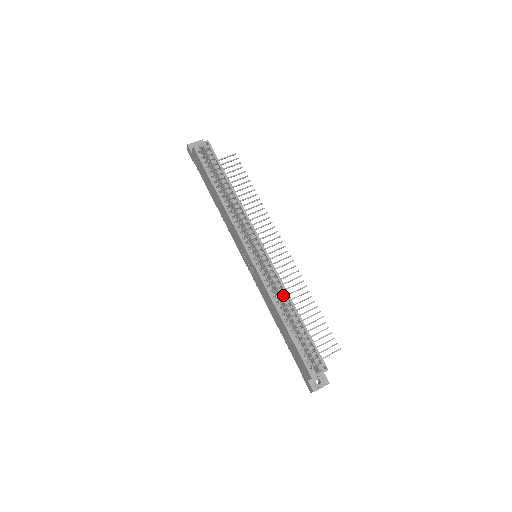
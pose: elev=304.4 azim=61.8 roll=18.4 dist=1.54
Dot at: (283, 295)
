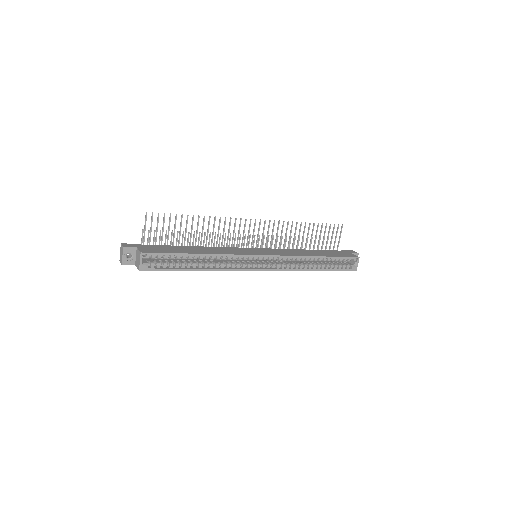
Dot at: (302, 260)
